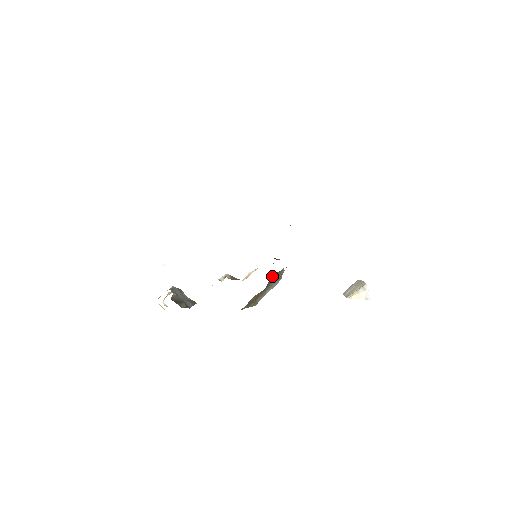
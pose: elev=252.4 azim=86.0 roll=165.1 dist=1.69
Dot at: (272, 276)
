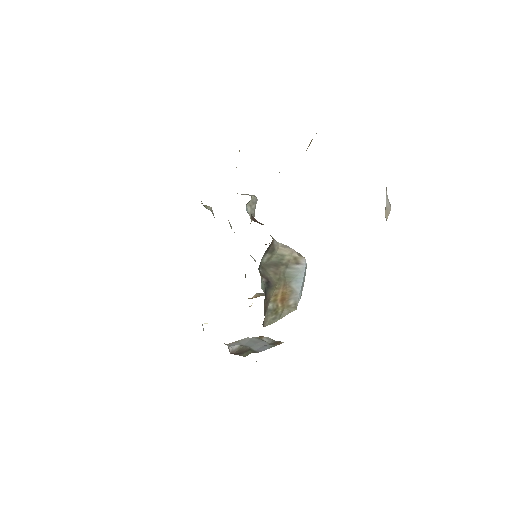
Dot at: (267, 266)
